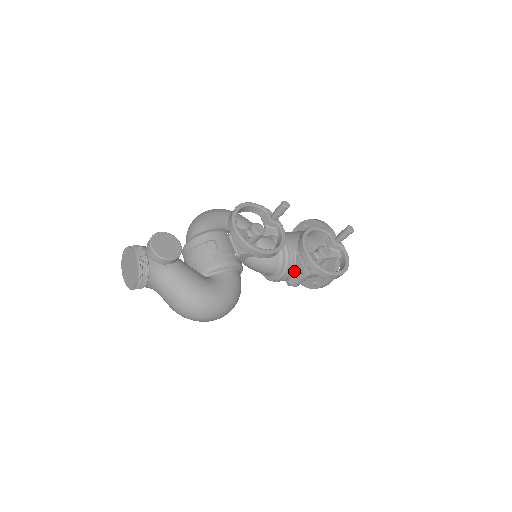
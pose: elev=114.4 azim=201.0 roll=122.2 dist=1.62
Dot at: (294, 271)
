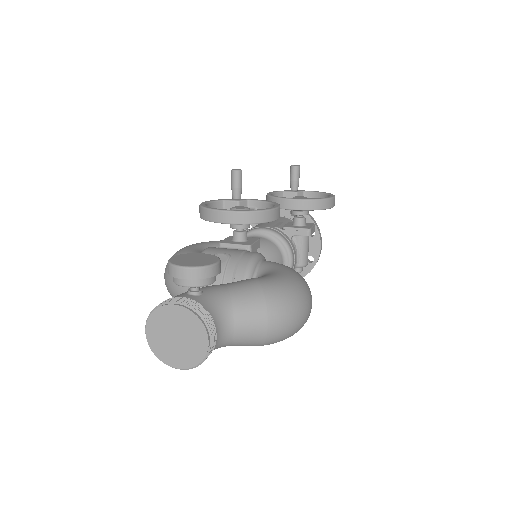
Dot at: (294, 246)
